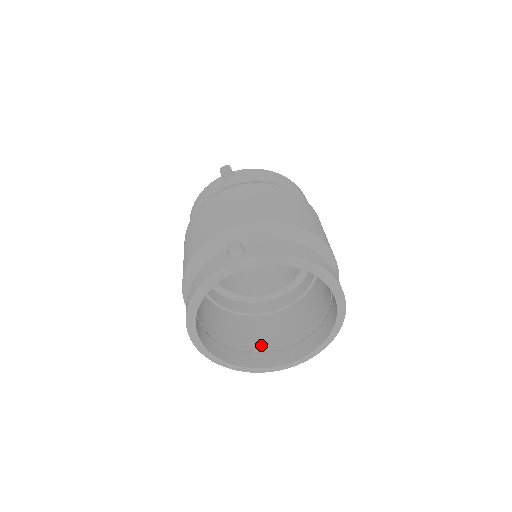
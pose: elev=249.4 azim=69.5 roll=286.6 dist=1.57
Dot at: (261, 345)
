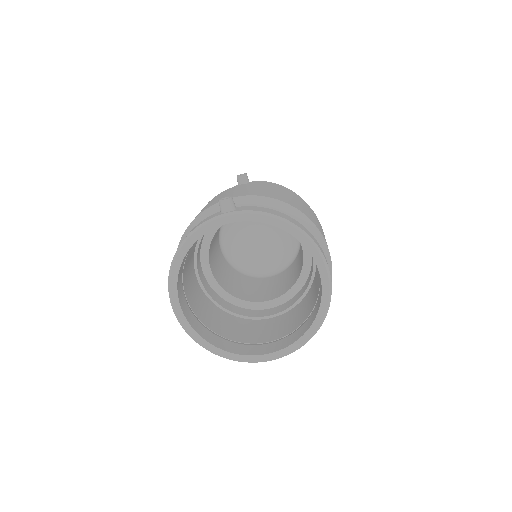
Dot at: (244, 338)
